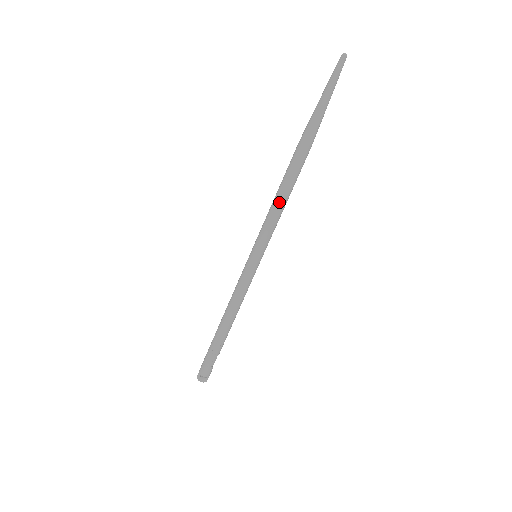
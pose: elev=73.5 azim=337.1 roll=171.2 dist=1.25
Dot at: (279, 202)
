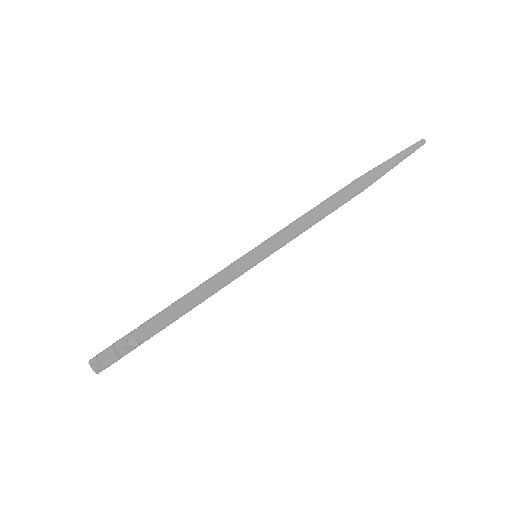
Dot at: (306, 213)
